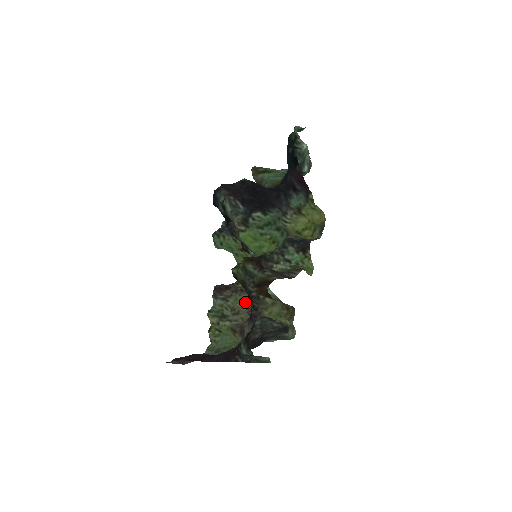
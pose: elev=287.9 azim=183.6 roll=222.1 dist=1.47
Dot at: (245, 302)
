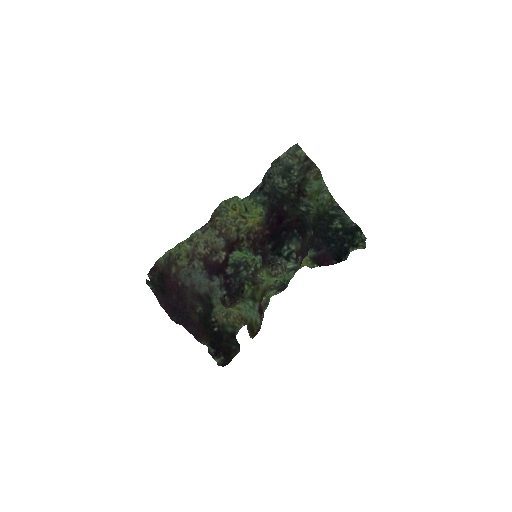
Dot at: (209, 236)
